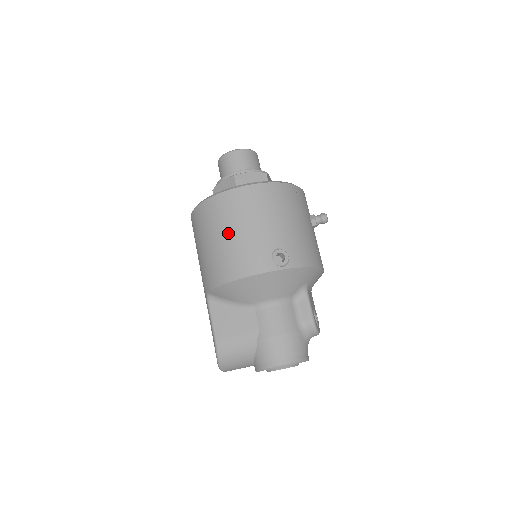
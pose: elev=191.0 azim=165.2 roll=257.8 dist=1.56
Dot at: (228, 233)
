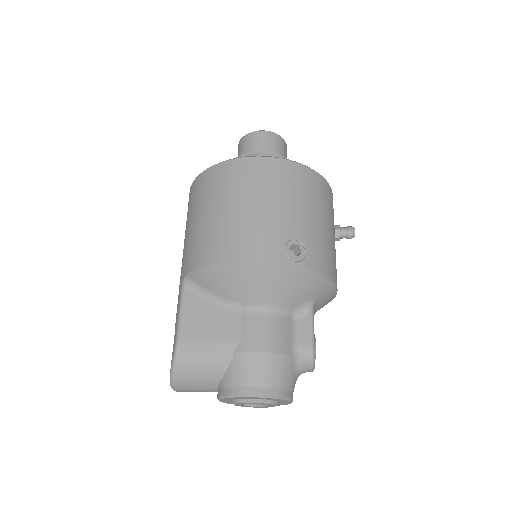
Dot at: (236, 204)
